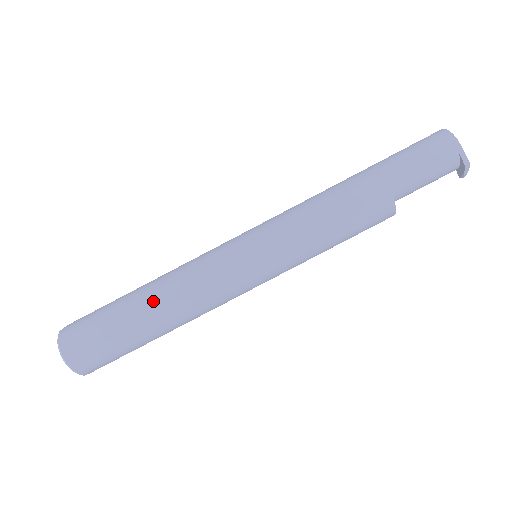
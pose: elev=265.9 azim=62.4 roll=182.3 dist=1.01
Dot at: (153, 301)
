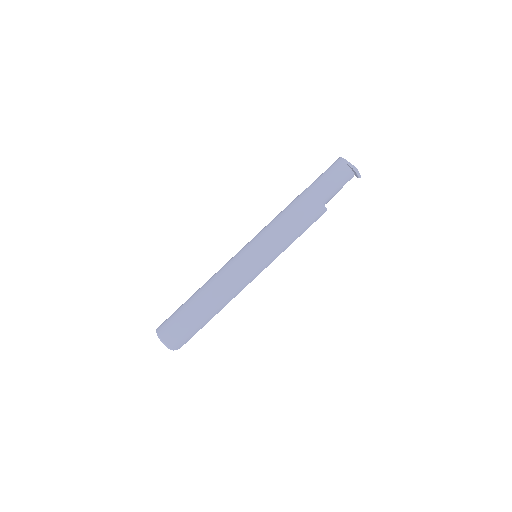
Dot at: (202, 291)
